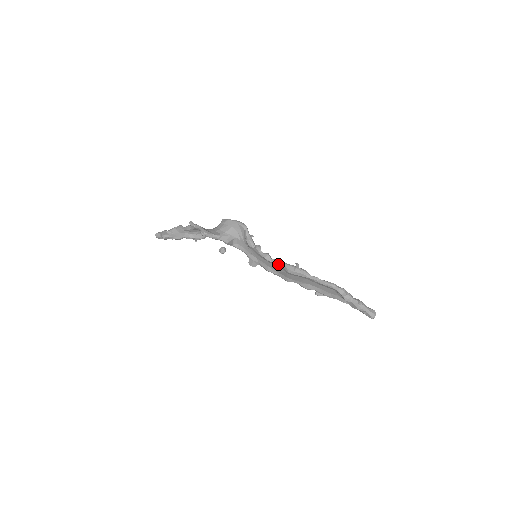
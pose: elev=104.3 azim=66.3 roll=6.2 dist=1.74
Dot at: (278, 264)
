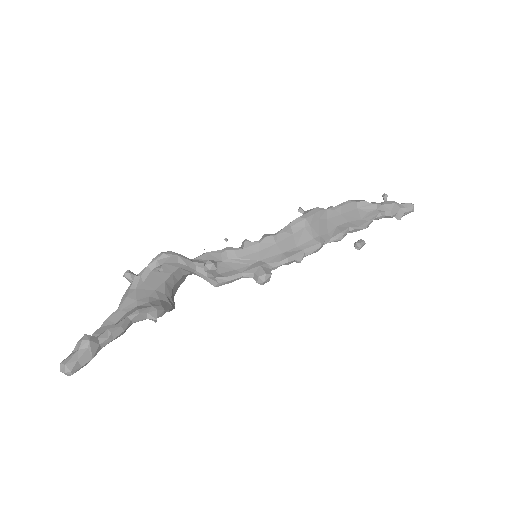
Dot at: (286, 228)
